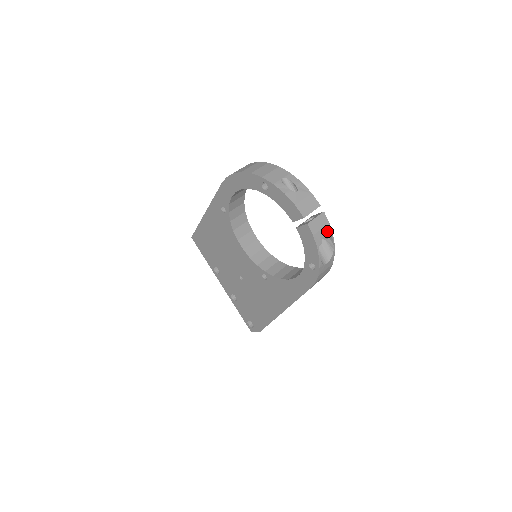
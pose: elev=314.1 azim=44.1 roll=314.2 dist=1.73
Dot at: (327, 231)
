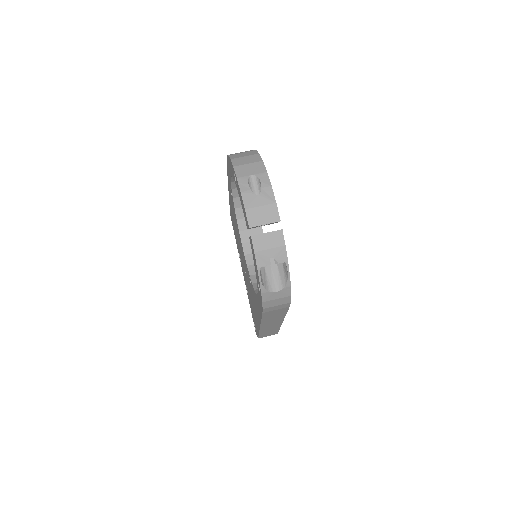
Dot at: (279, 254)
